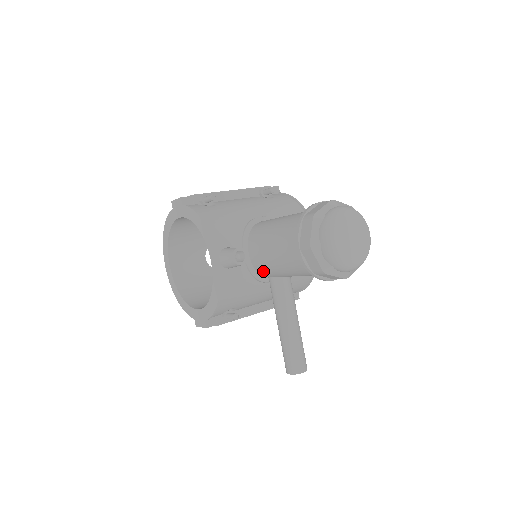
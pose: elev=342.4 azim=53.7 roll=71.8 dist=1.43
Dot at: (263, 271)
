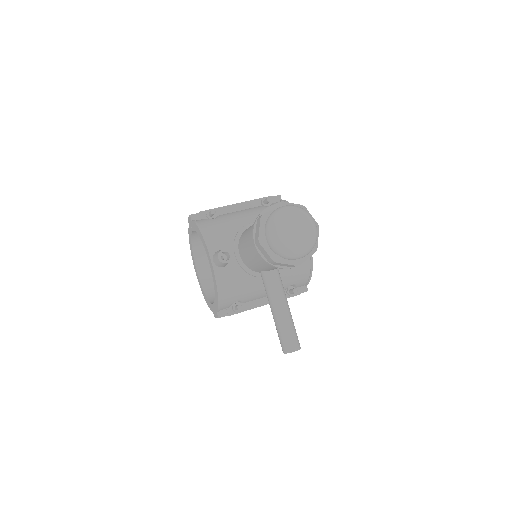
Dot at: (251, 267)
